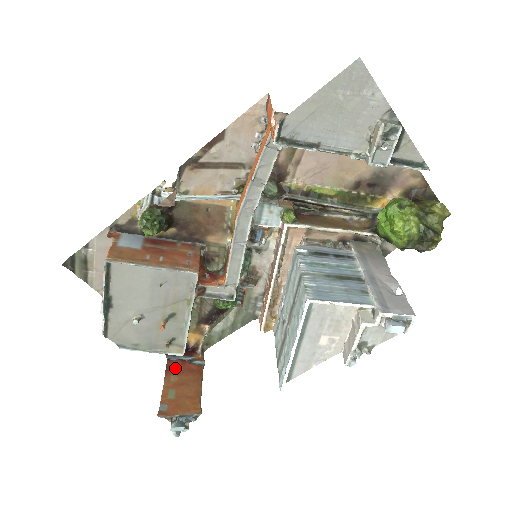
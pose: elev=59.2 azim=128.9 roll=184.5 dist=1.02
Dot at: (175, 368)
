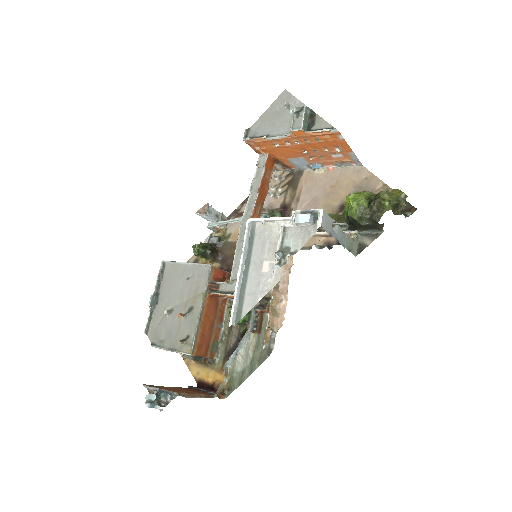
Dot at: (188, 389)
